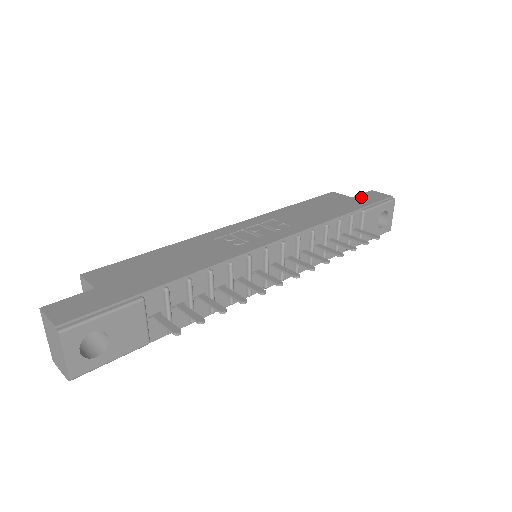
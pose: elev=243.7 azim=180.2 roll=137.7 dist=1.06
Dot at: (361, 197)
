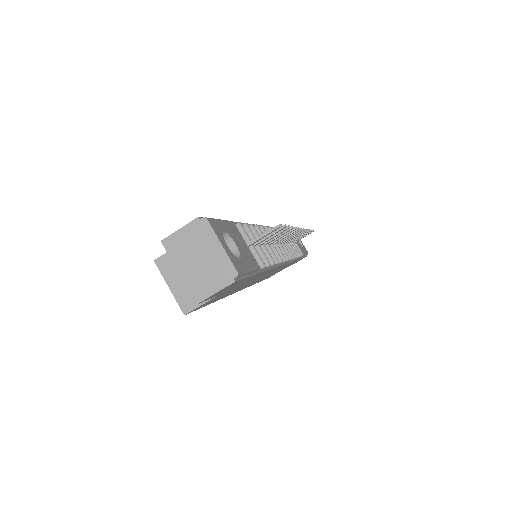
Dot at: occluded
